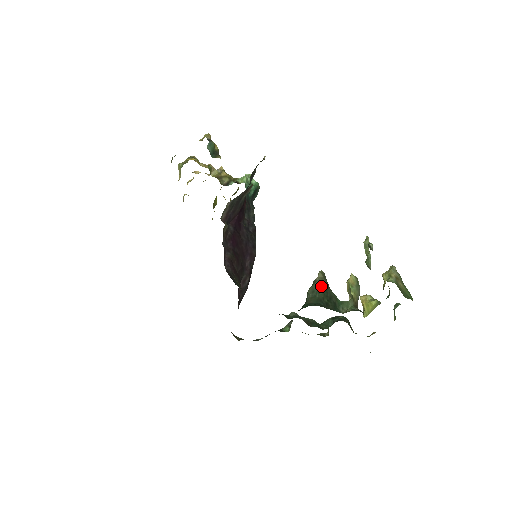
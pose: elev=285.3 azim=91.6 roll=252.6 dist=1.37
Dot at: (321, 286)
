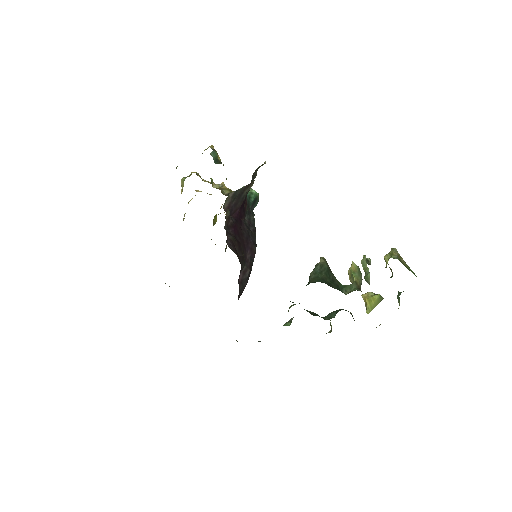
Dot at: (323, 268)
